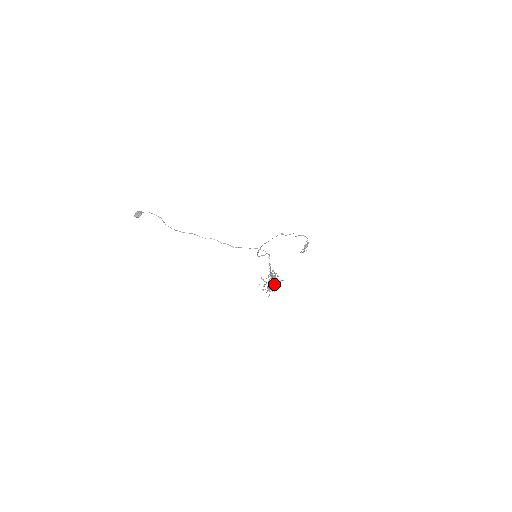
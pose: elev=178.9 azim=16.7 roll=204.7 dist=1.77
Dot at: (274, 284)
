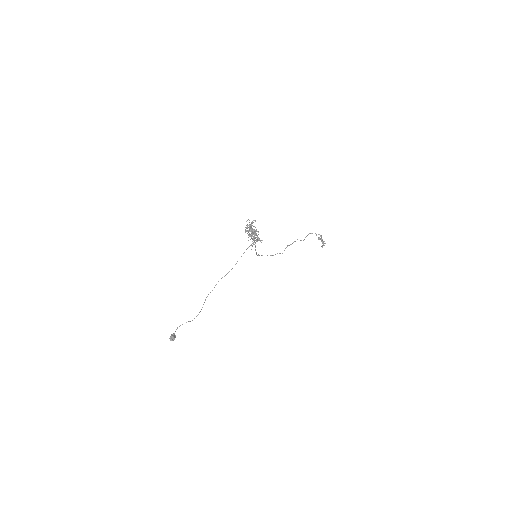
Dot at: (251, 229)
